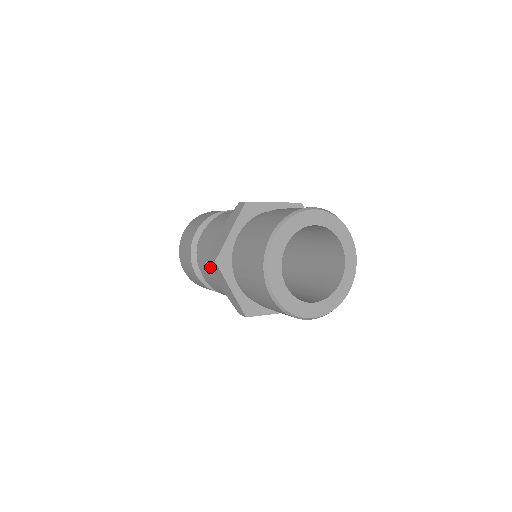
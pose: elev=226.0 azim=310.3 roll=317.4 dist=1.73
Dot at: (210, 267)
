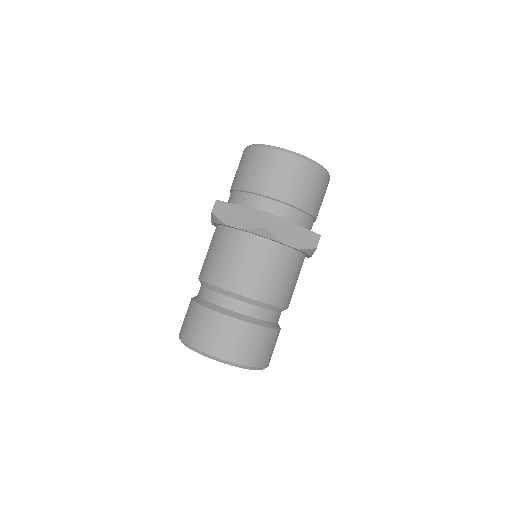
Dot at: (217, 250)
